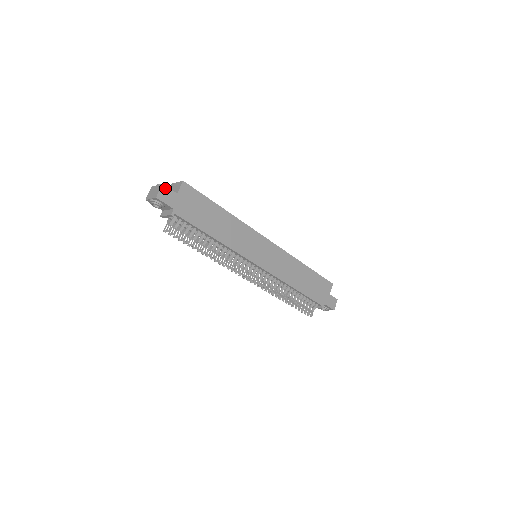
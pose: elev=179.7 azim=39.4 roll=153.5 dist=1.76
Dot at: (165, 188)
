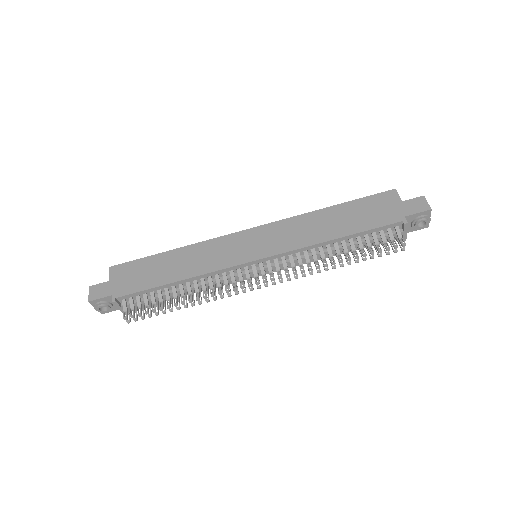
Dot at: (94, 287)
